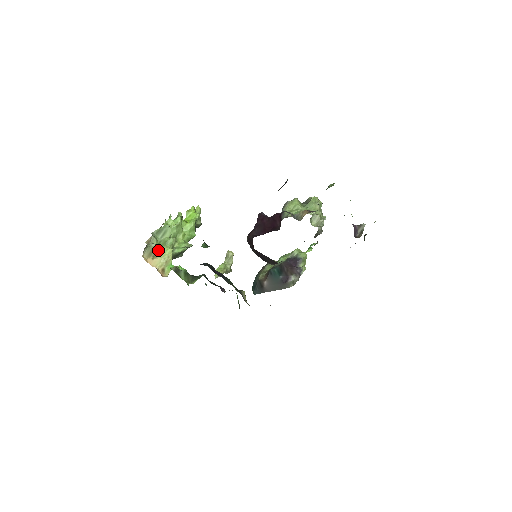
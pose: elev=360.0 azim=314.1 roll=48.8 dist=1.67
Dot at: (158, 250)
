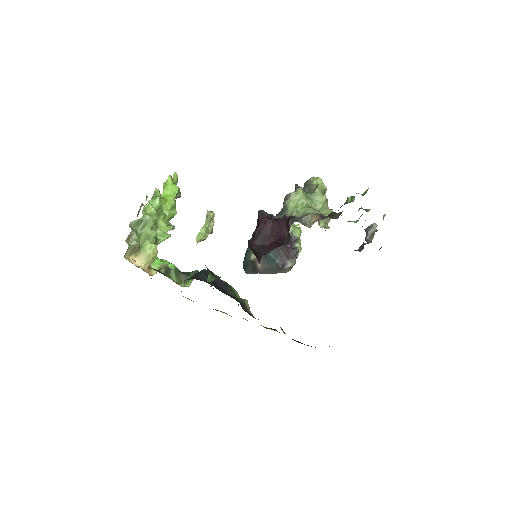
Dot at: (140, 245)
